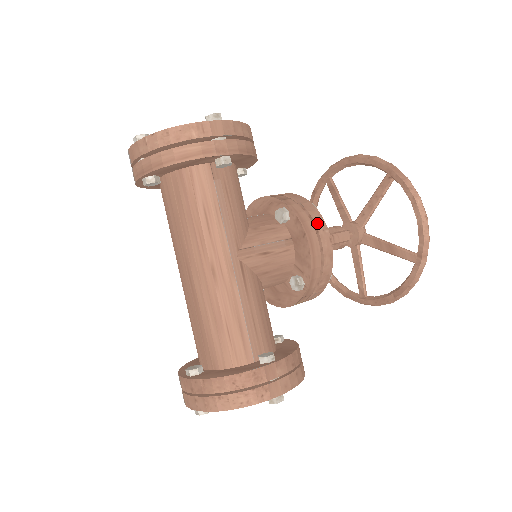
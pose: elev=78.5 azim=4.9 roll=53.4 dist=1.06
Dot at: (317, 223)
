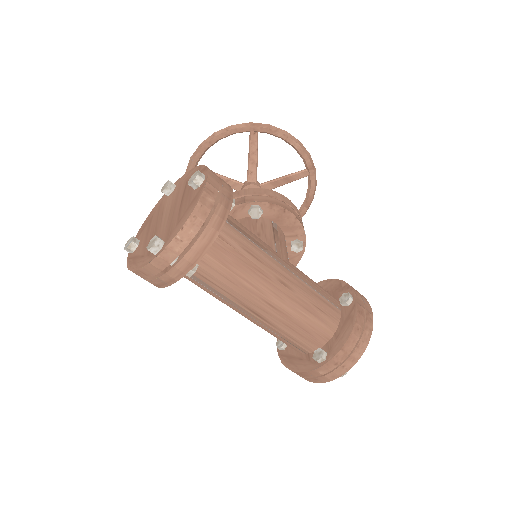
Dot at: (277, 197)
